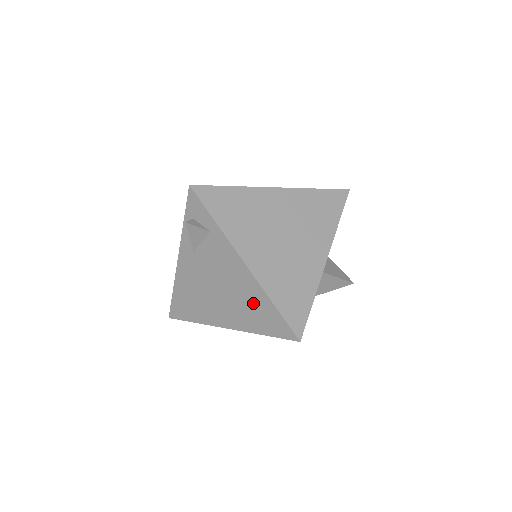
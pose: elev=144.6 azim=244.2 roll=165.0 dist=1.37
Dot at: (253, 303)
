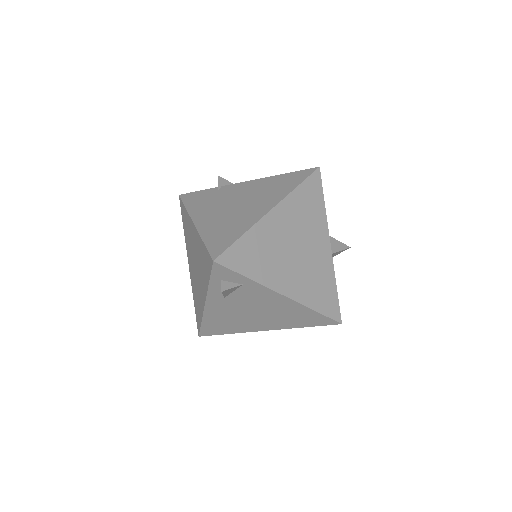
Dot at: (294, 314)
